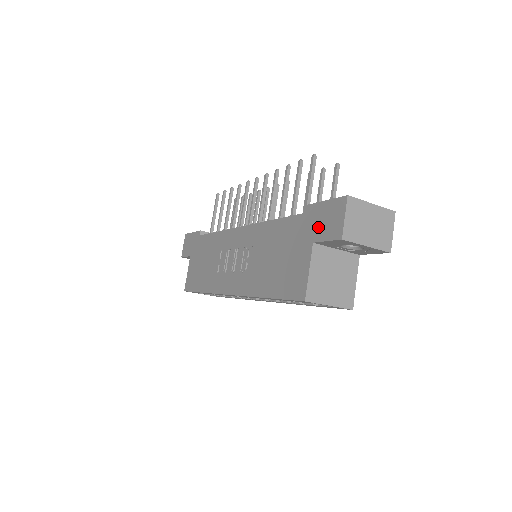
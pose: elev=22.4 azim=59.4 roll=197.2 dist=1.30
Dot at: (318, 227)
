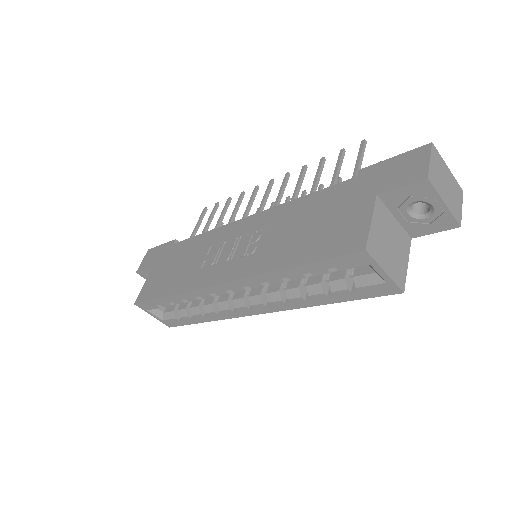
Dot at: (385, 179)
